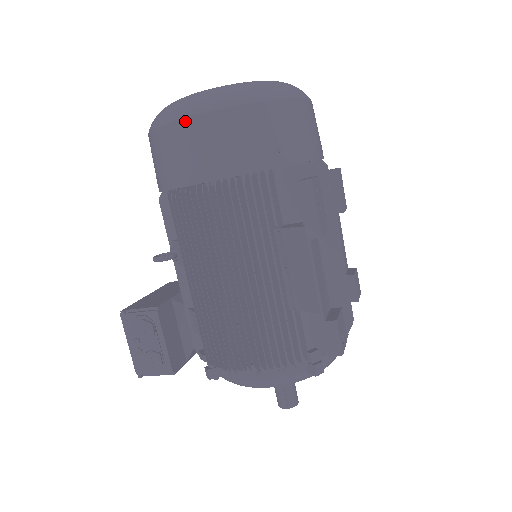
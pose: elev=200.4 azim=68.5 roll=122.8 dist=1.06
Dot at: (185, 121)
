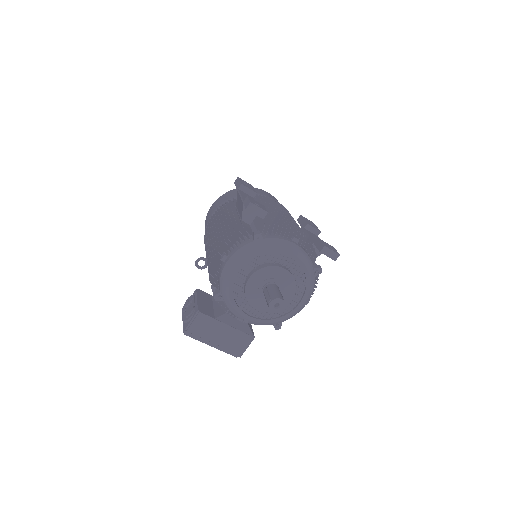
Dot at: (208, 212)
